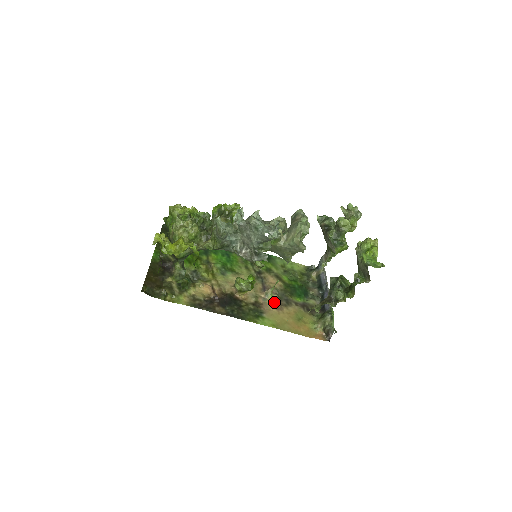
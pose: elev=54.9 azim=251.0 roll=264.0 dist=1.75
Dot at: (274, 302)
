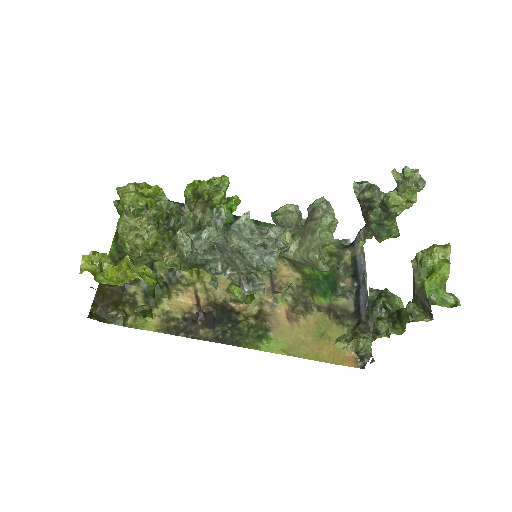
Dot at: (286, 309)
